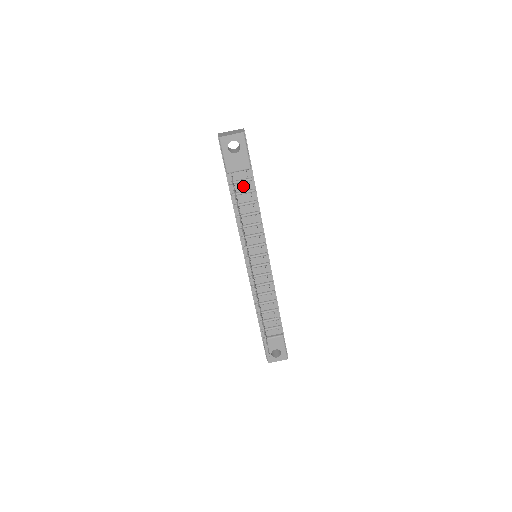
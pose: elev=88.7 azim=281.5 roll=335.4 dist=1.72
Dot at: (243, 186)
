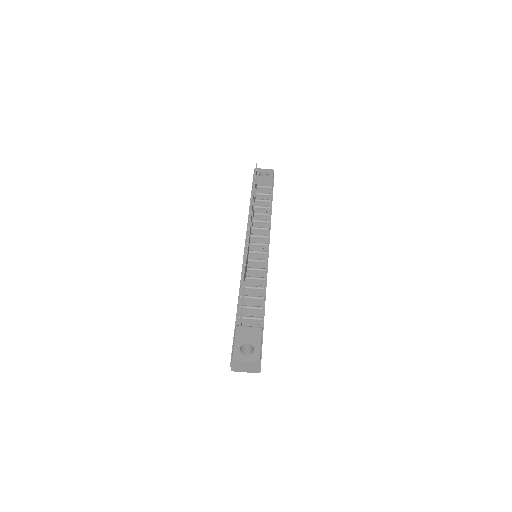
Dot at: (262, 198)
